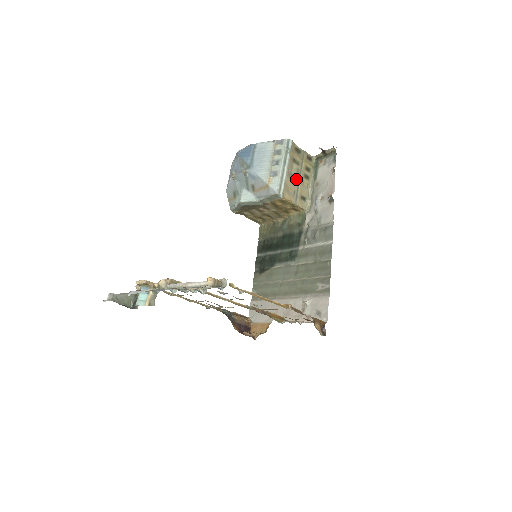
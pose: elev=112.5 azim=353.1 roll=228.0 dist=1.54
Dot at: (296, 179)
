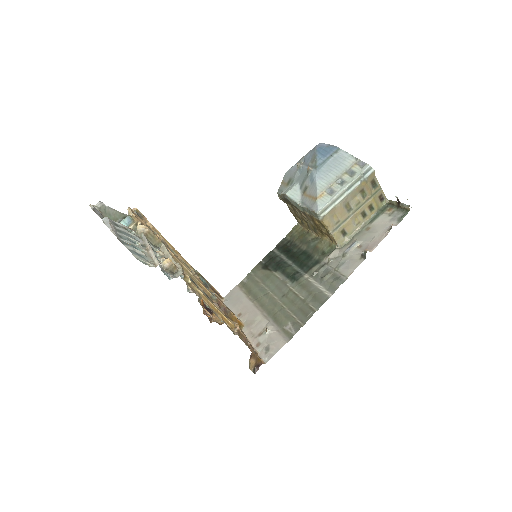
Dot at: (350, 210)
